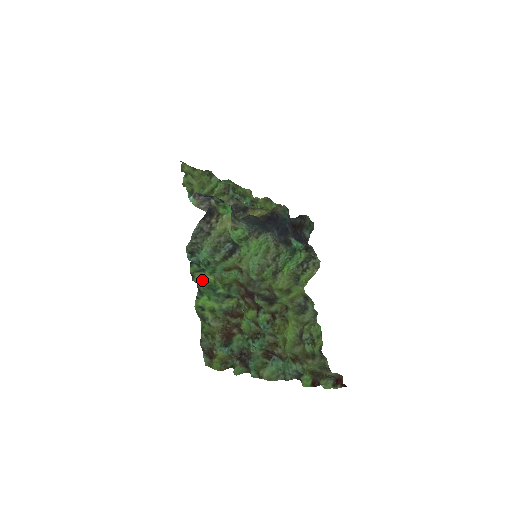
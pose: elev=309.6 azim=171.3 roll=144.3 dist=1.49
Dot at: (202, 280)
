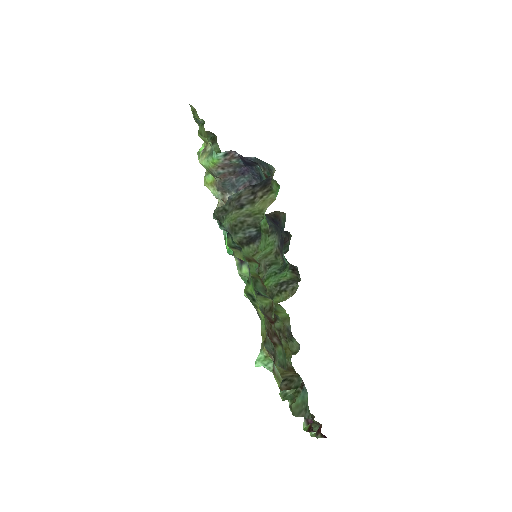
Dot at: occluded
